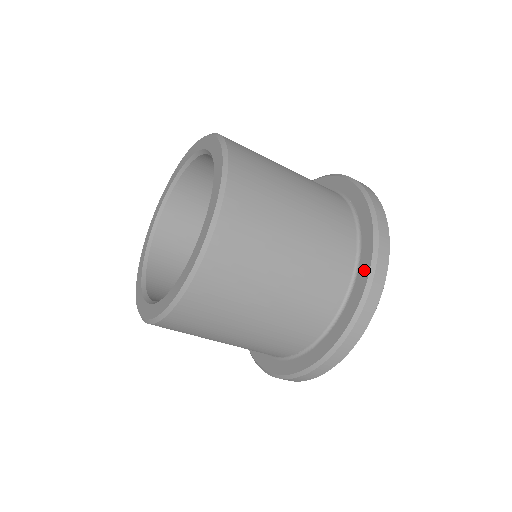
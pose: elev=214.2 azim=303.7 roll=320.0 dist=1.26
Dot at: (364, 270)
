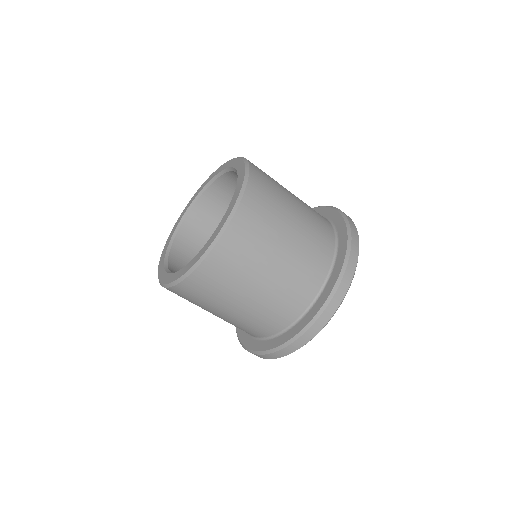
Dot at: (336, 272)
